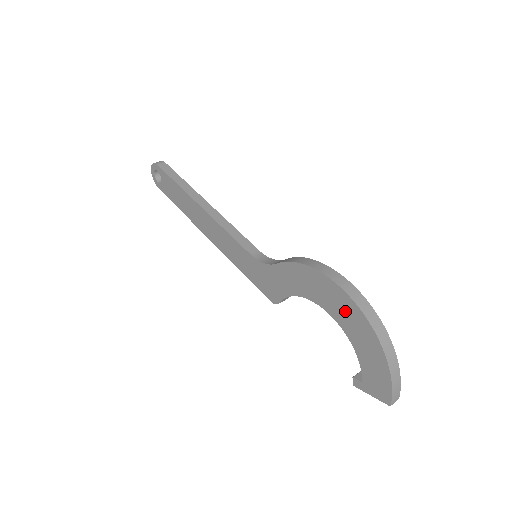
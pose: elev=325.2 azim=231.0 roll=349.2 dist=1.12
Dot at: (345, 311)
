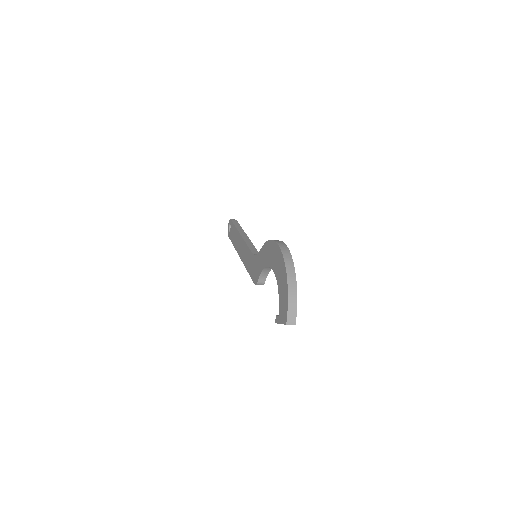
Dot at: (278, 261)
